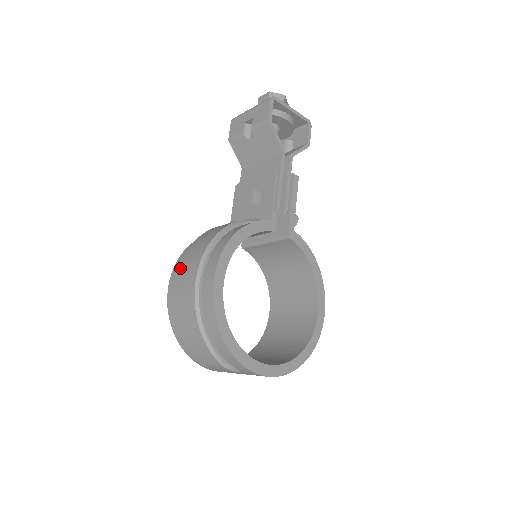
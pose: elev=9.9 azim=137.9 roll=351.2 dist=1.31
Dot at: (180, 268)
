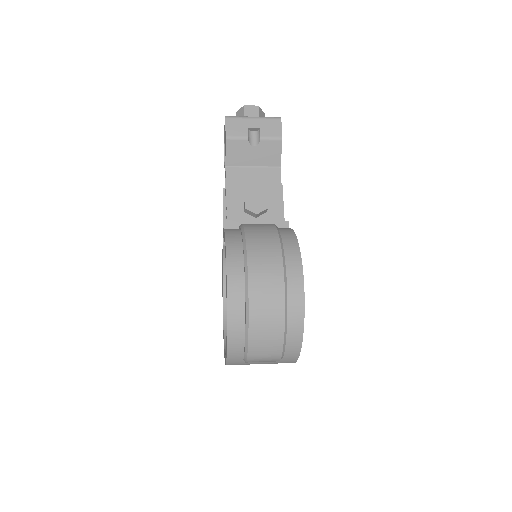
Dot at: (252, 265)
